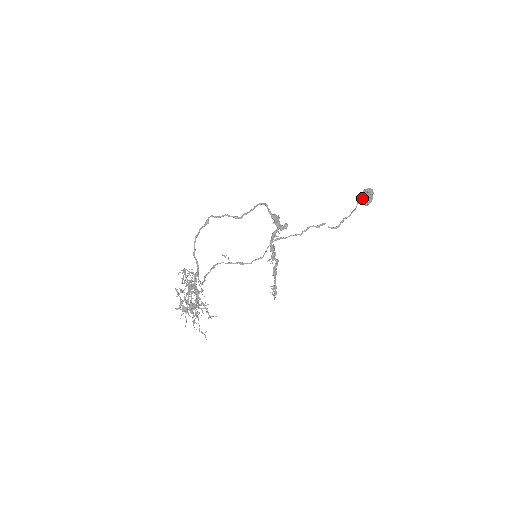
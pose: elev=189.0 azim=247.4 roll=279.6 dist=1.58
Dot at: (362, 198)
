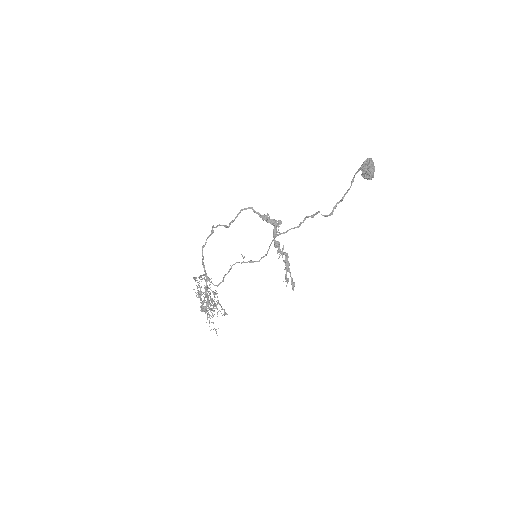
Dot at: occluded
